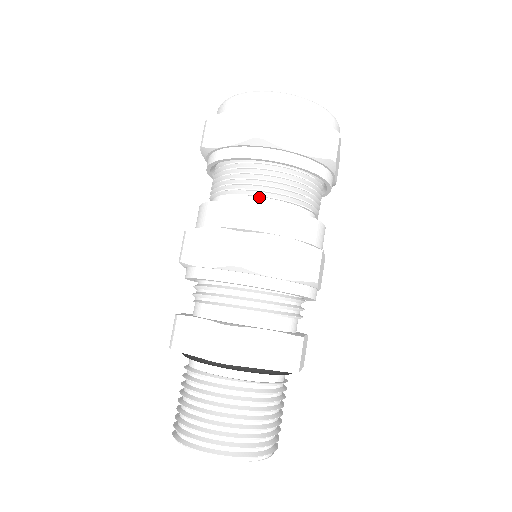
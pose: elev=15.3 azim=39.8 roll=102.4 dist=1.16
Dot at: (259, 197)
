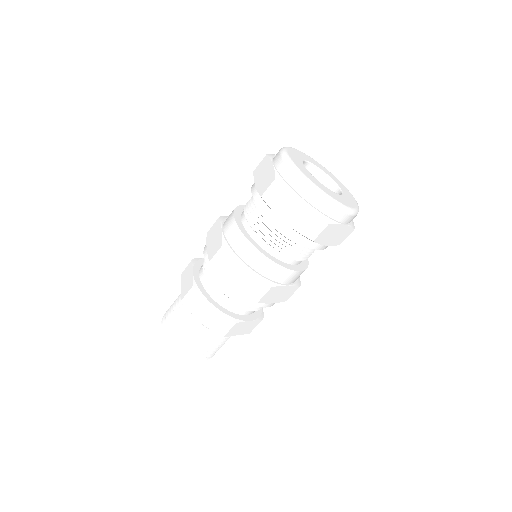
Dot at: (286, 257)
